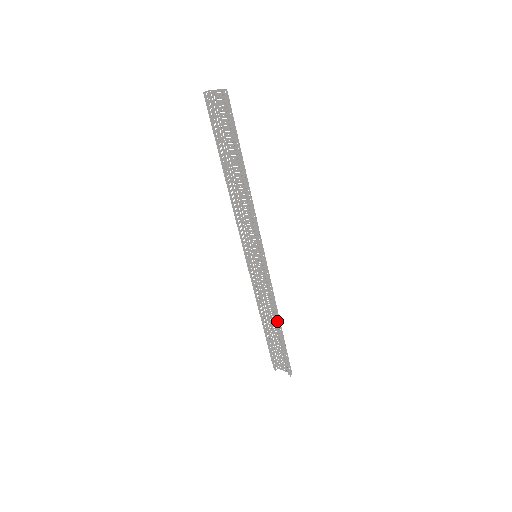
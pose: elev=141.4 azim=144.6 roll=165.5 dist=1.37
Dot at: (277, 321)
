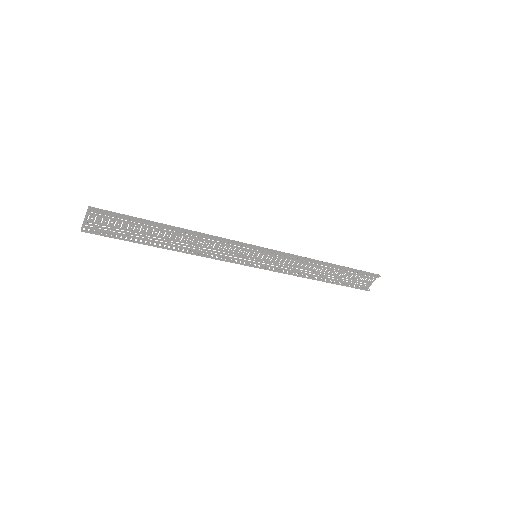
Dot at: (325, 264)
